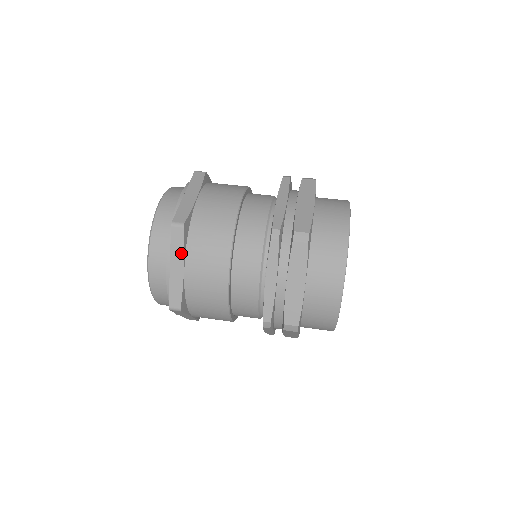
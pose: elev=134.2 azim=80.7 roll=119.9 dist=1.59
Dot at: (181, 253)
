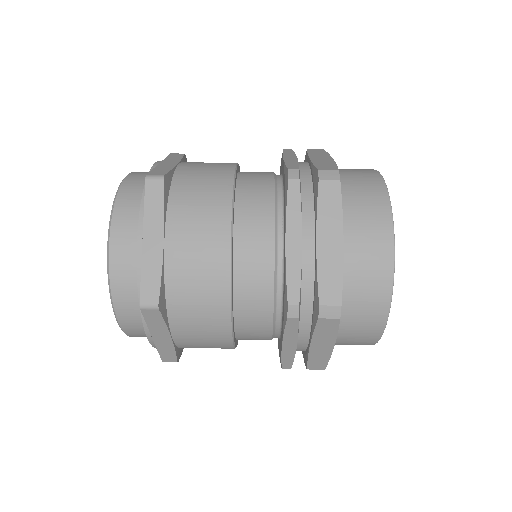
Dot at: (159, 216)
